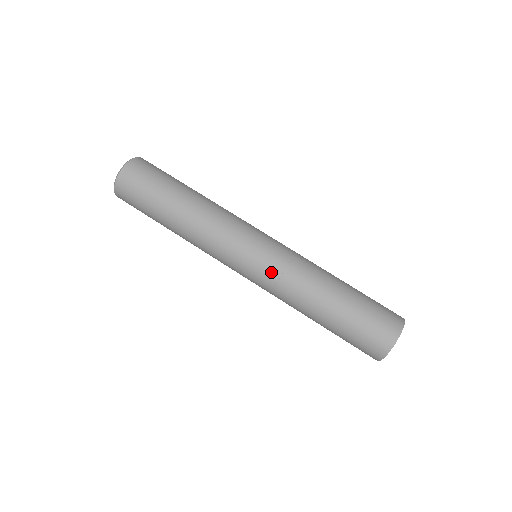
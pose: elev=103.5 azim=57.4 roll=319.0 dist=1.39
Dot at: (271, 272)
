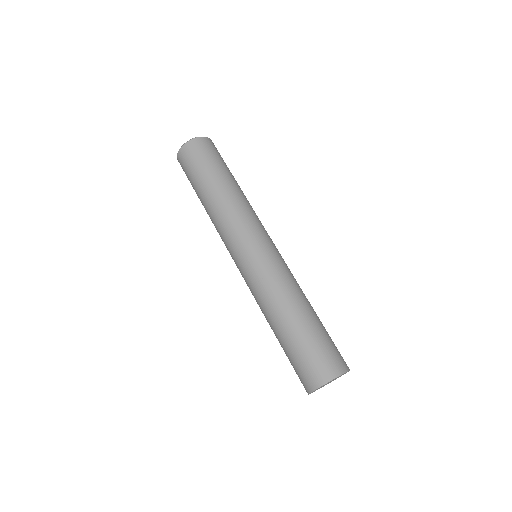
Dot at: (276, 262)
